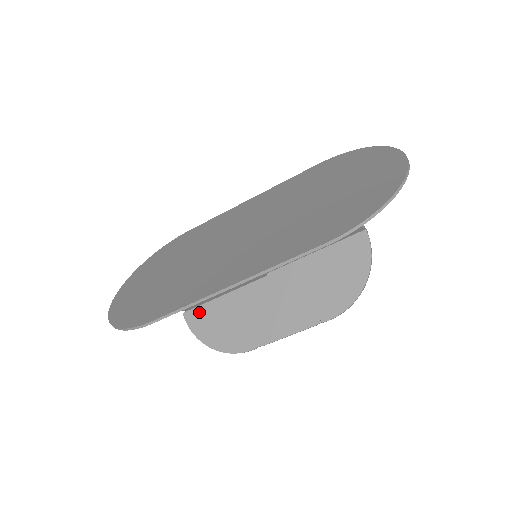
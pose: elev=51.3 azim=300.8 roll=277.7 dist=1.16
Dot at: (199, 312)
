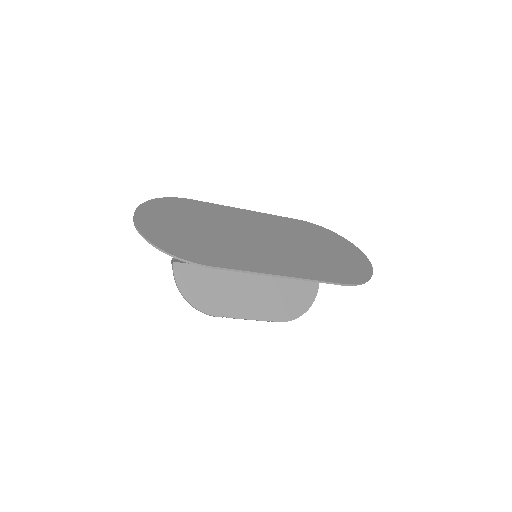
Dot at: (188, 268)
